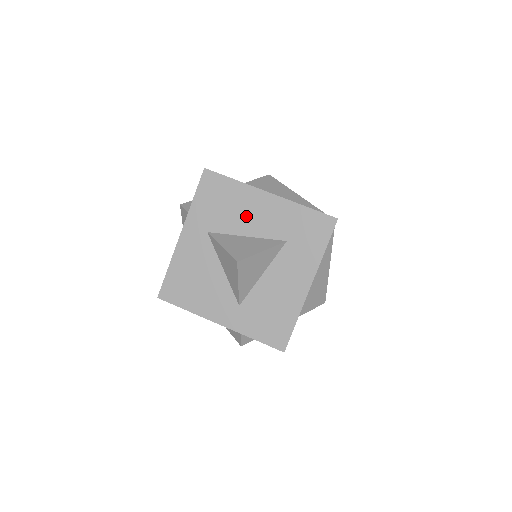
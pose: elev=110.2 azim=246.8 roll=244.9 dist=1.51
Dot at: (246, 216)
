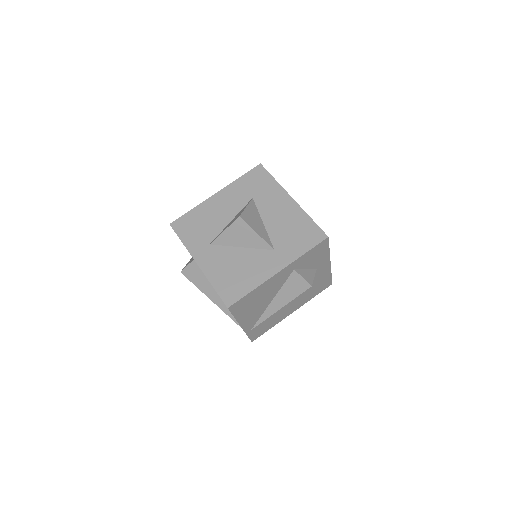
Dot at: (219, 214)
